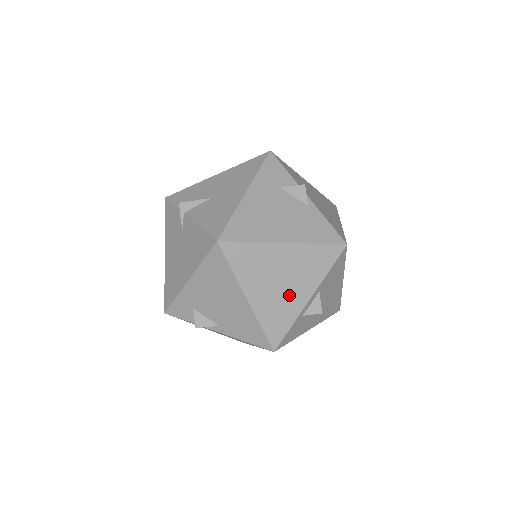
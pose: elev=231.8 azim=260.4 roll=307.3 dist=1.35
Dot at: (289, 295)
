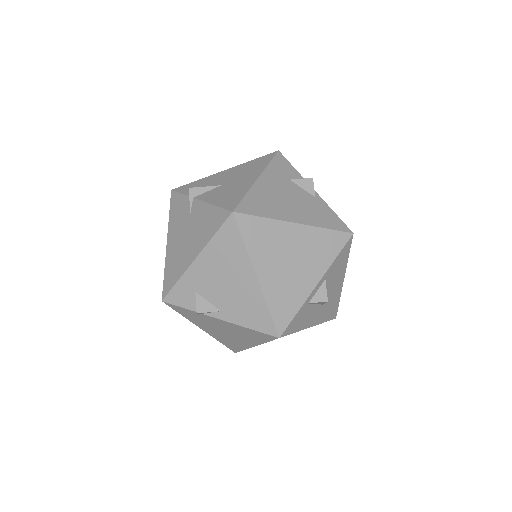
Dot at: (297, 278)
